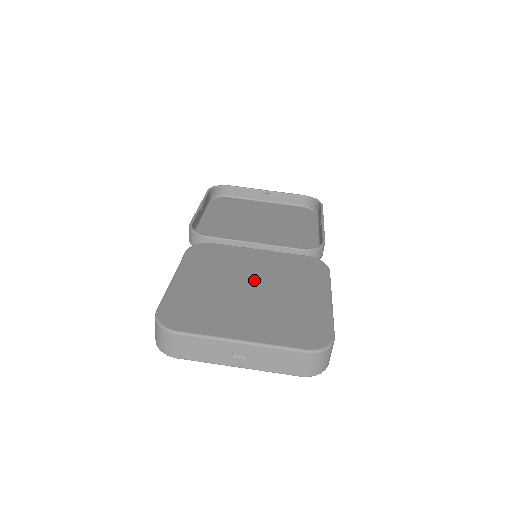
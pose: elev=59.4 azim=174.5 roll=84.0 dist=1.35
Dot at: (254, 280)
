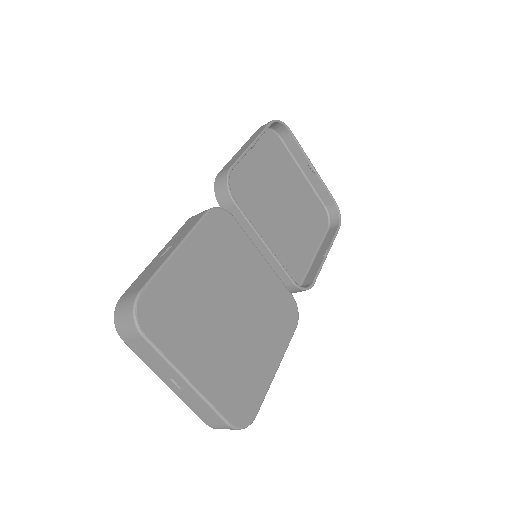
Dot at: (239, 302)
